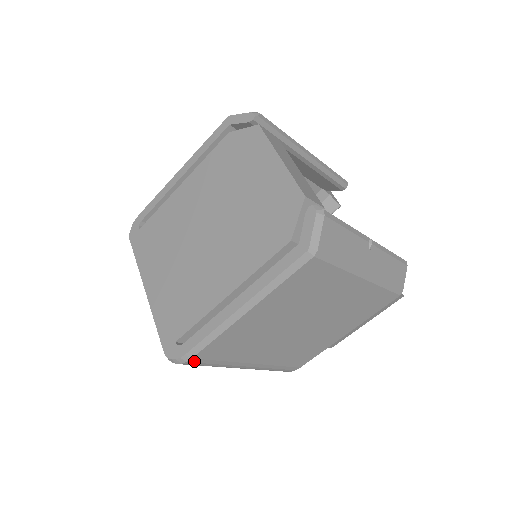
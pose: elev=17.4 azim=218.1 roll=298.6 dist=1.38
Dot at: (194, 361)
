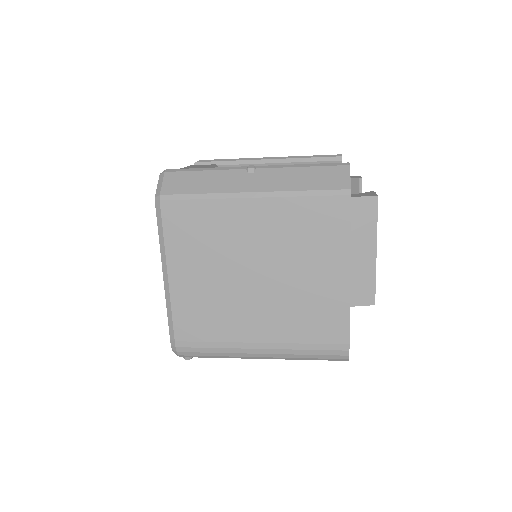
Dot at: (182, 345)
